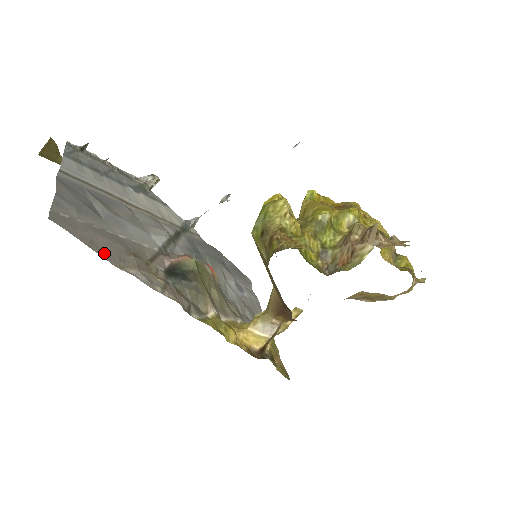
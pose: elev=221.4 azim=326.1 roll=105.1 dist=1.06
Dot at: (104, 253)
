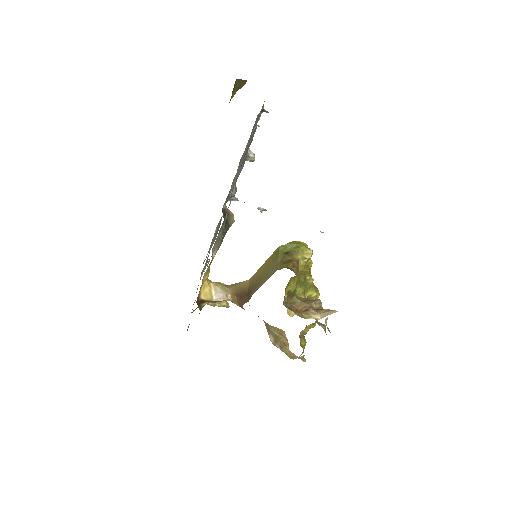
Dot at: occluded
